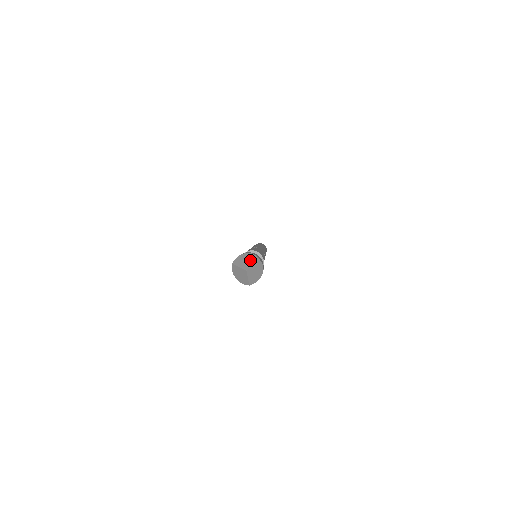
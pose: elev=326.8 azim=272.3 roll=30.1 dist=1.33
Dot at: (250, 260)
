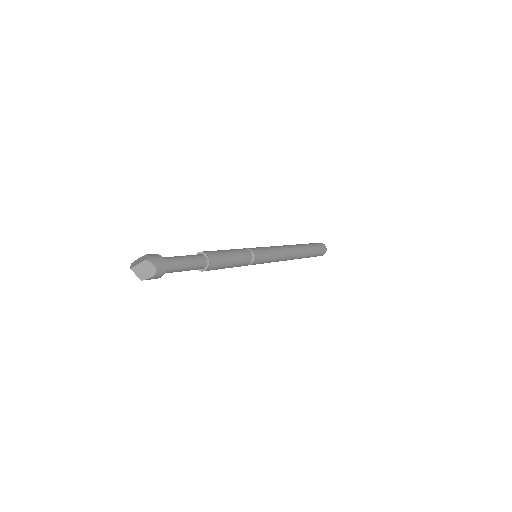
Dot at: (141, 260)
